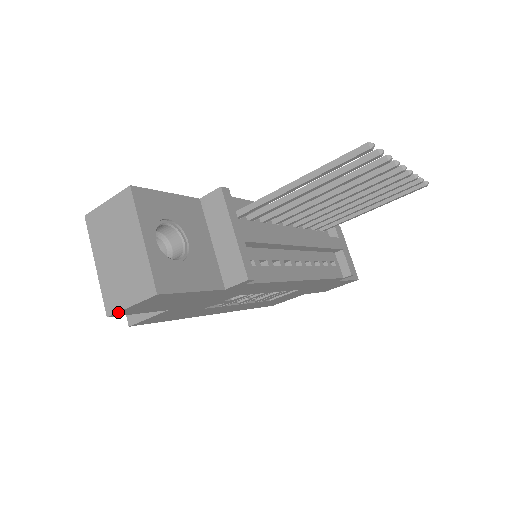
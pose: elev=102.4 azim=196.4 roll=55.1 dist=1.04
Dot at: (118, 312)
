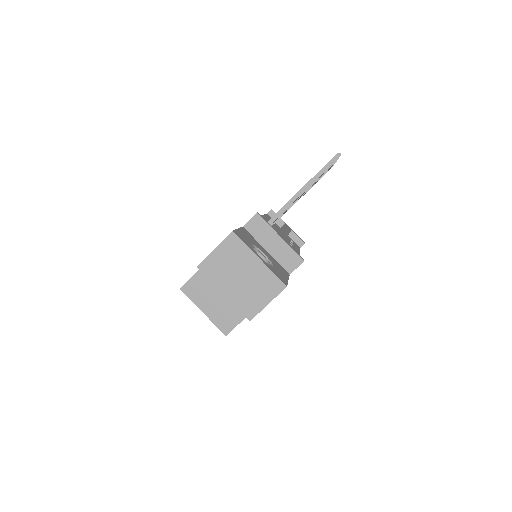
Dot at: occluded
